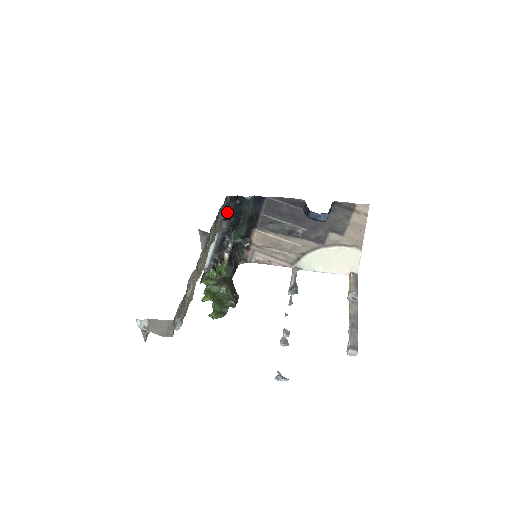
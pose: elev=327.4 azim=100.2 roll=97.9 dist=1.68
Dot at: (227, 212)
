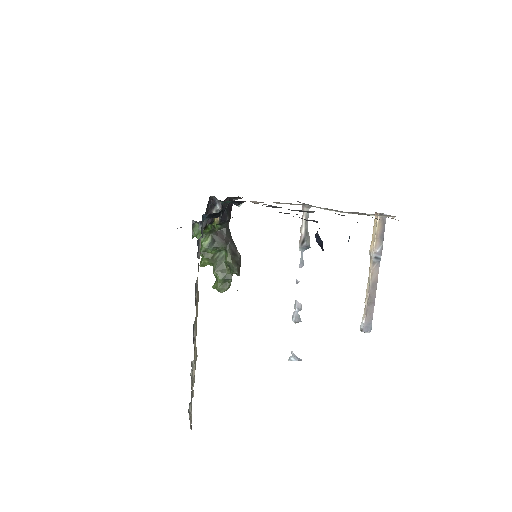
Dot at: (207, 217)
